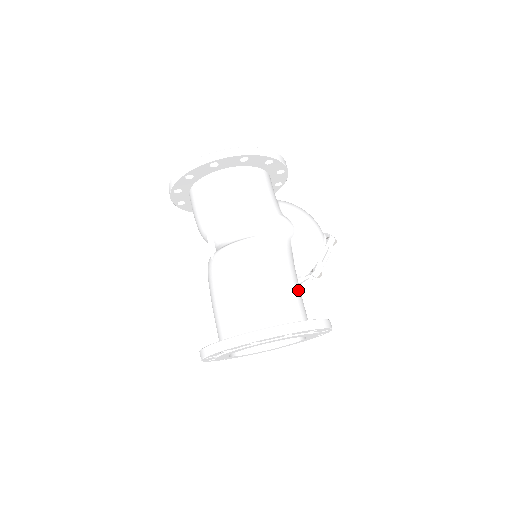
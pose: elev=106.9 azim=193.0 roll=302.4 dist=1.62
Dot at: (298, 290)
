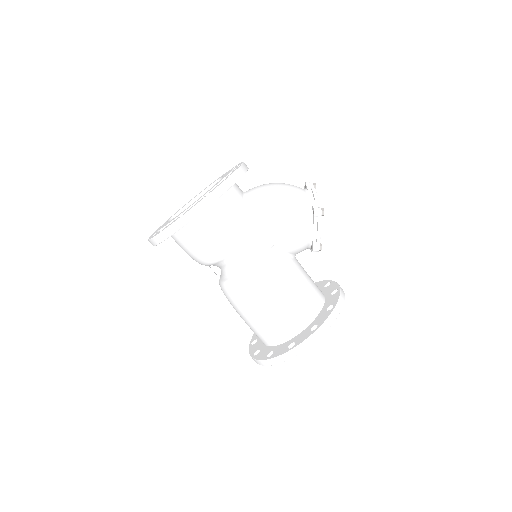
Dot at: (298, 292)
